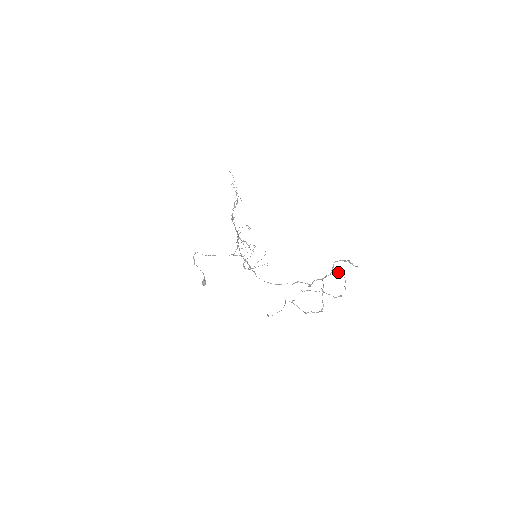
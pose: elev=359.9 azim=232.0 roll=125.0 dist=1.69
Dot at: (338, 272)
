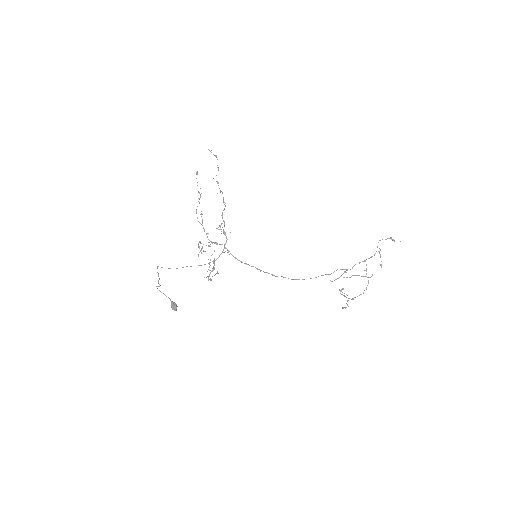
Dot at: (379, 251)
